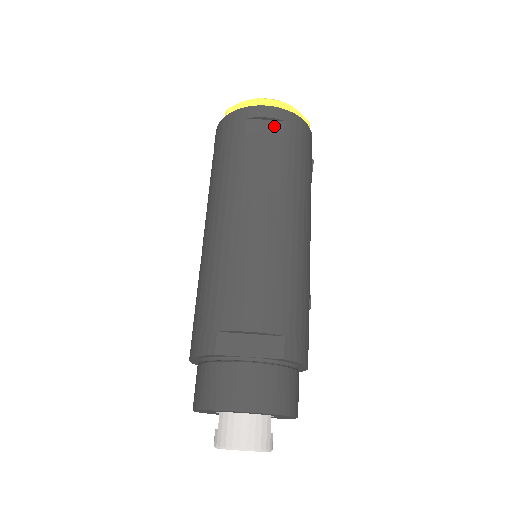
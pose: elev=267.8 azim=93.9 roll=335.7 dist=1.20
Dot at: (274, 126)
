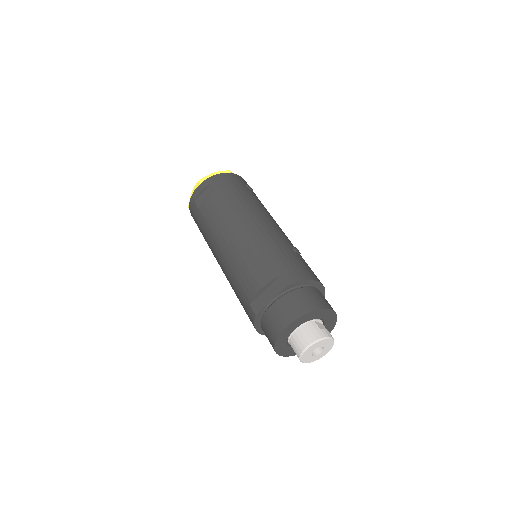
Dot at: (208, 191)
